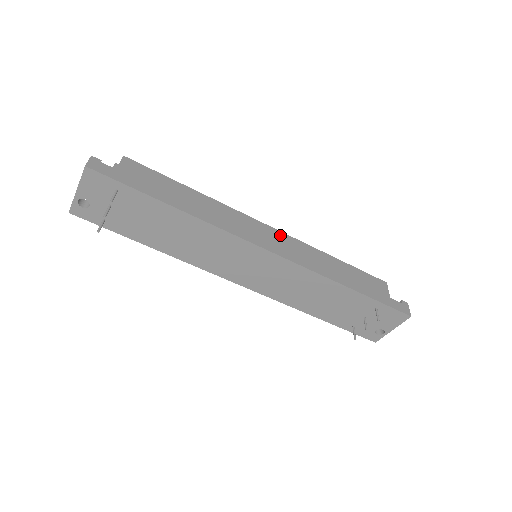
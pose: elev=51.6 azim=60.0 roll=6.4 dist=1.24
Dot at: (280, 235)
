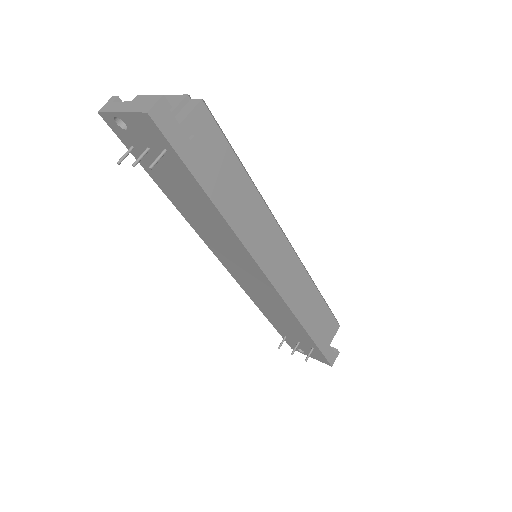
Dot at: (291, 257)
